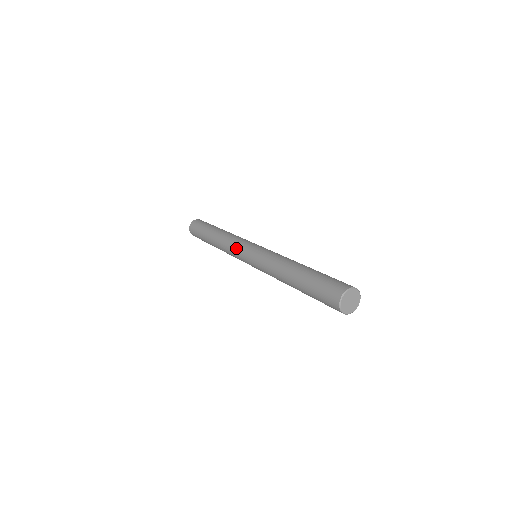
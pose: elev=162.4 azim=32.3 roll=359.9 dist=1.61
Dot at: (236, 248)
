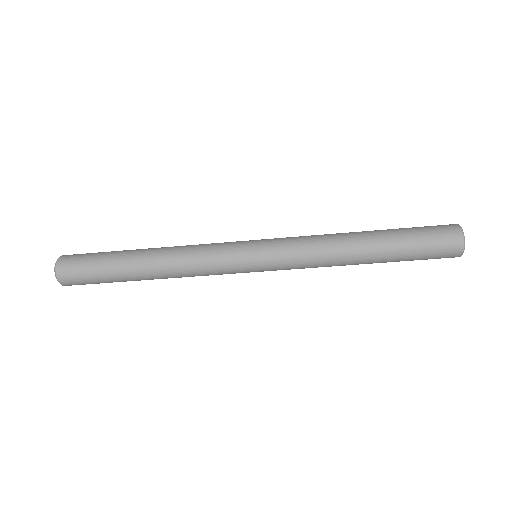
Dot at: (222, 256)
